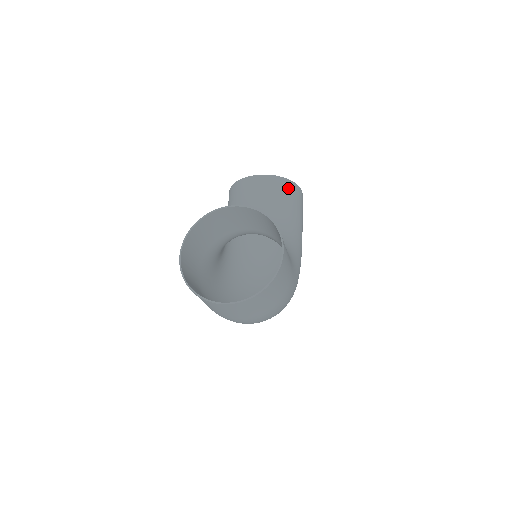
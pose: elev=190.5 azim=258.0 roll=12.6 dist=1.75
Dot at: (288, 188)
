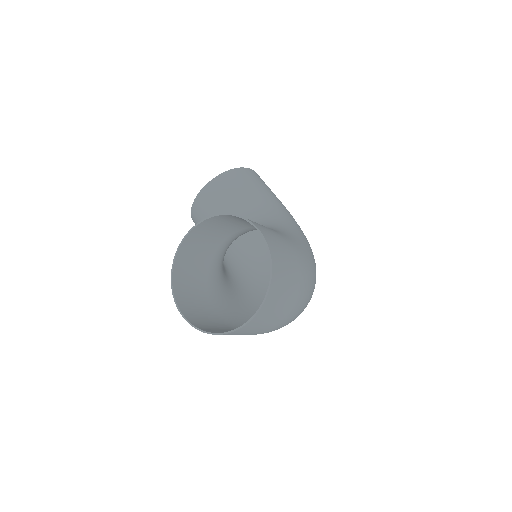
Dot at: (236, 177)
